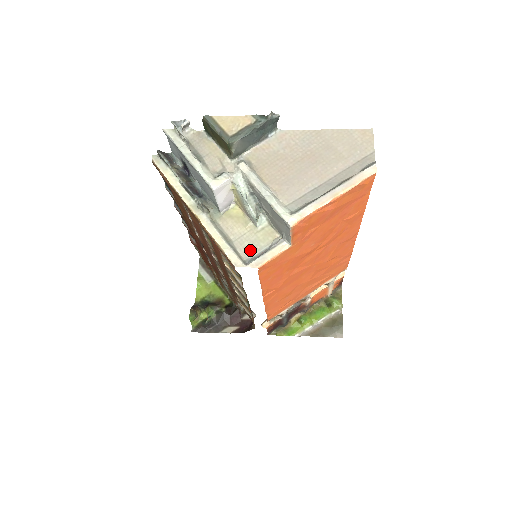
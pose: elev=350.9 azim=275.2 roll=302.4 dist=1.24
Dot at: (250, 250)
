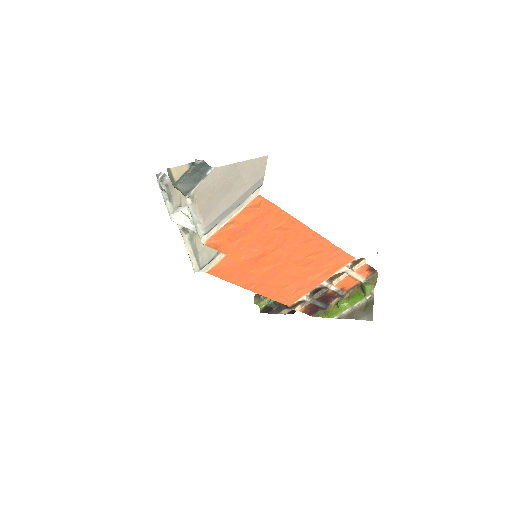
Dot at: (206, 259)
